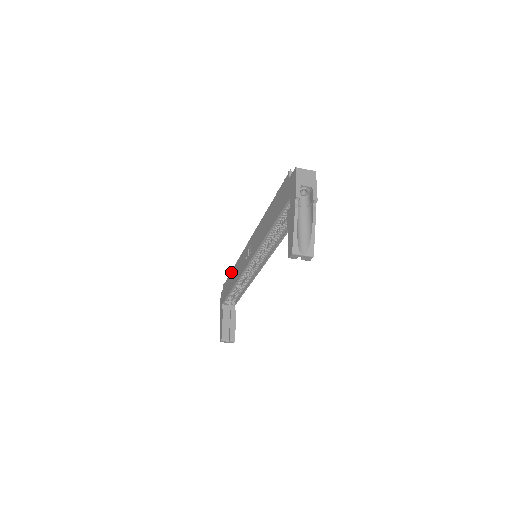
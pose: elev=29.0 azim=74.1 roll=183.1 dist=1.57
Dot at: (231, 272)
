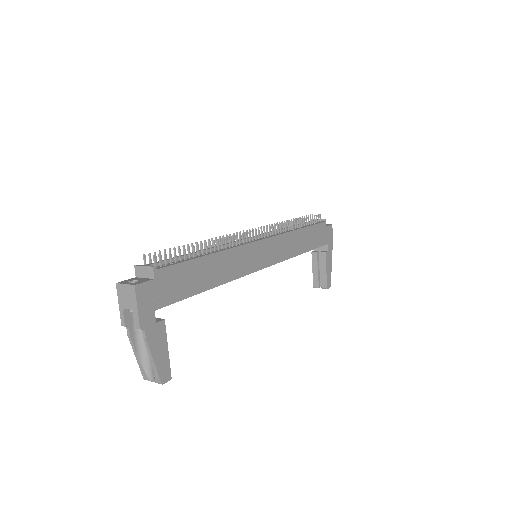
Dot at: occluded
